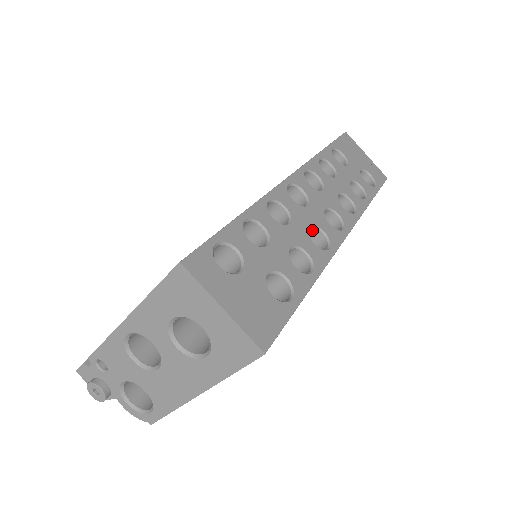
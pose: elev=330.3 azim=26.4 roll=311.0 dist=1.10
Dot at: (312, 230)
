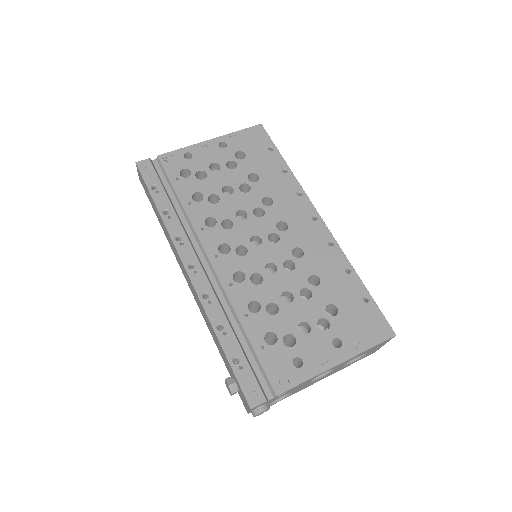
Dot at: occluded
